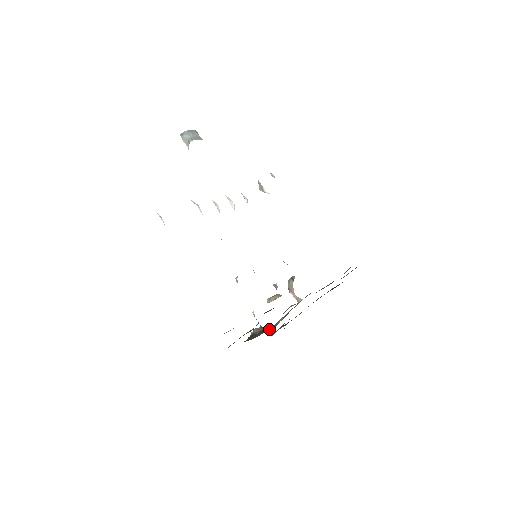
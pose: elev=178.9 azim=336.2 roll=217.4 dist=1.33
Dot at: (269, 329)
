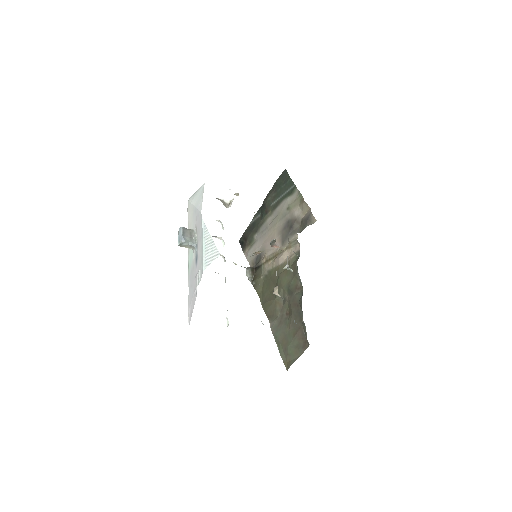
Dot at: (254, 266)
